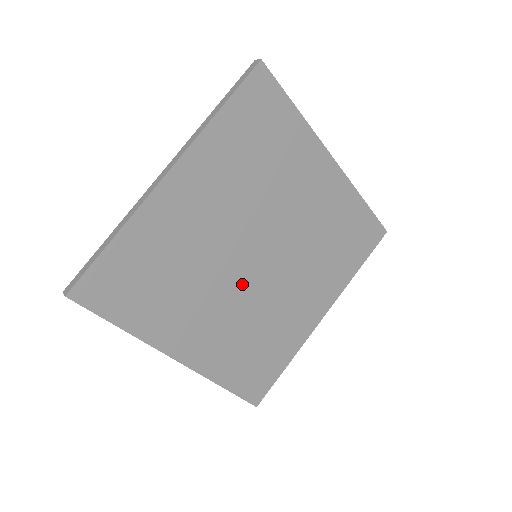
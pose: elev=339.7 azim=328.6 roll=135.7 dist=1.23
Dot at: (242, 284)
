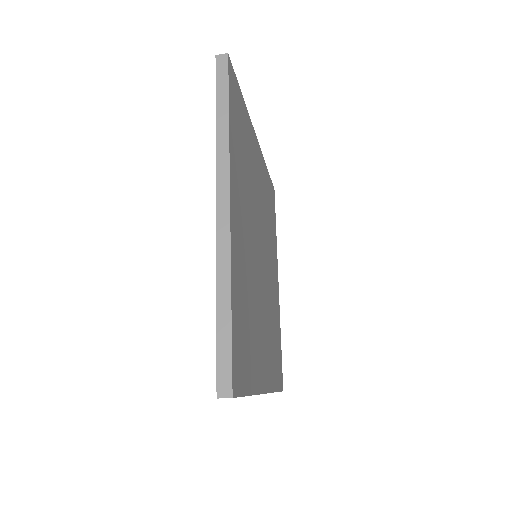
Dot at: (255, 251)
